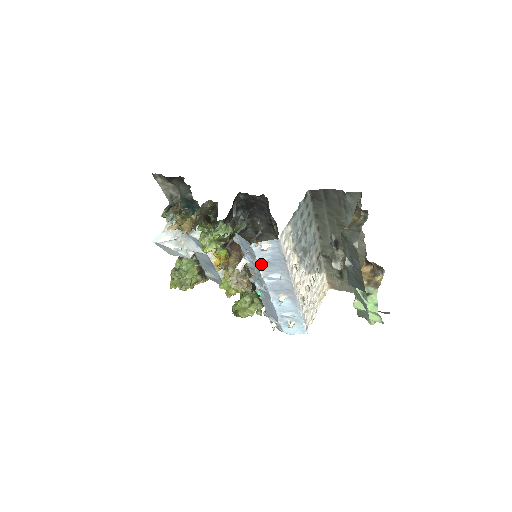
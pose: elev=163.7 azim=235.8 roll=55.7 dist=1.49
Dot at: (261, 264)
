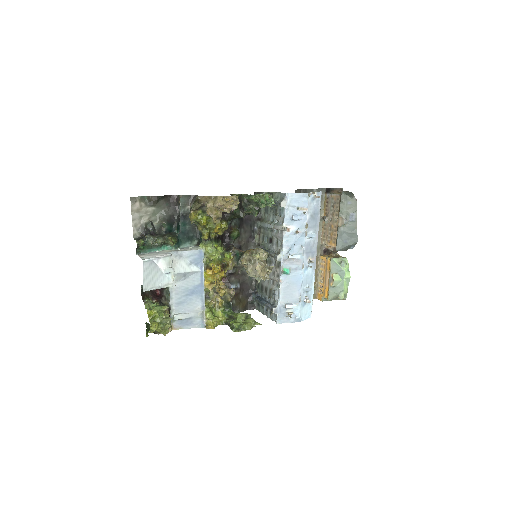
Dot at: (308, 218)
